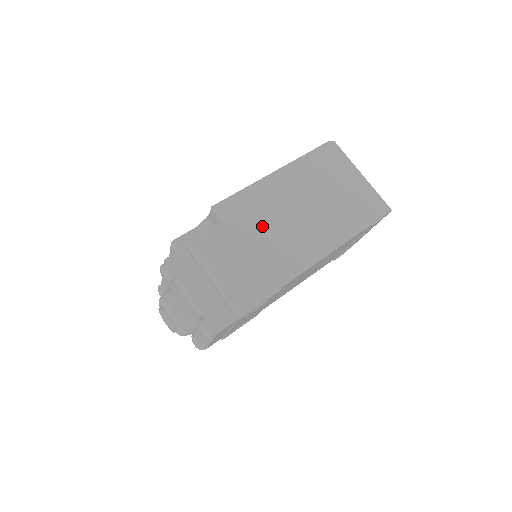
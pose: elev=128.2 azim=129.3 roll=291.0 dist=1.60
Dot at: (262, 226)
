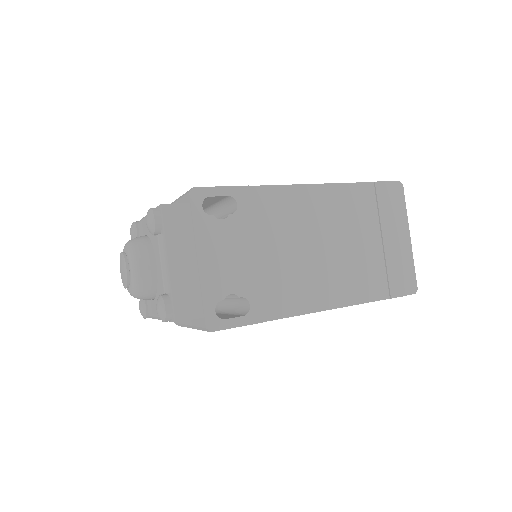
Dot at: occluded
